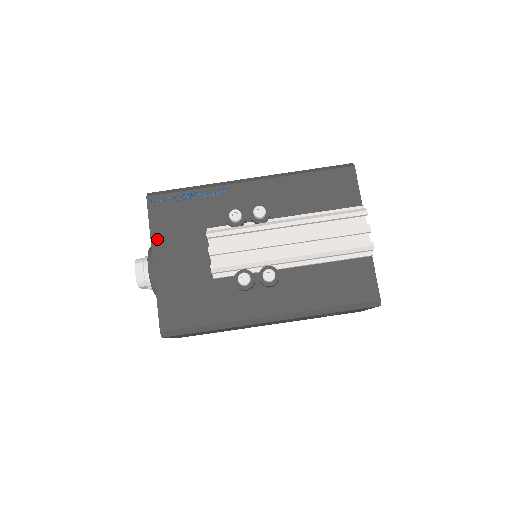
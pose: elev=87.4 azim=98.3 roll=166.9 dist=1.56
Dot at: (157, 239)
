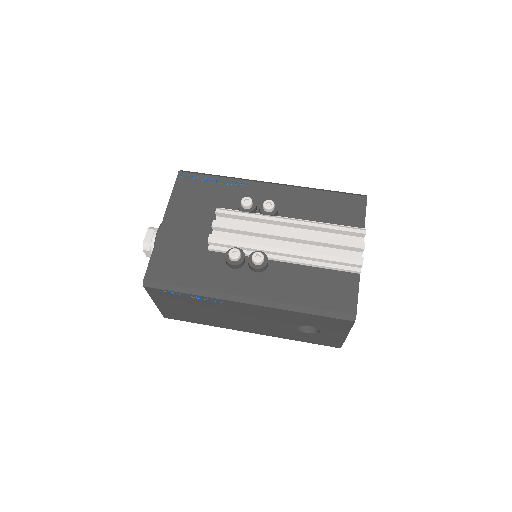
Dot at: (173, 205)
